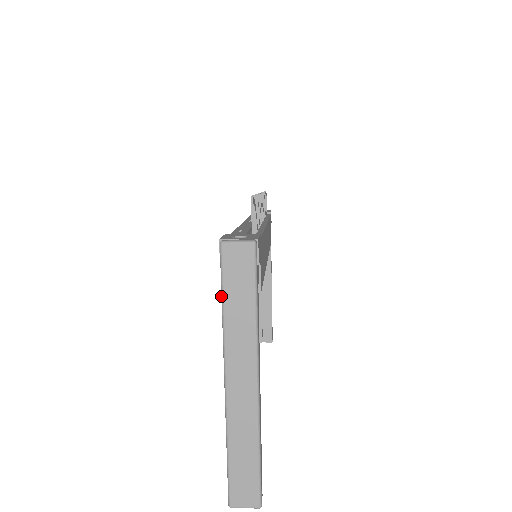
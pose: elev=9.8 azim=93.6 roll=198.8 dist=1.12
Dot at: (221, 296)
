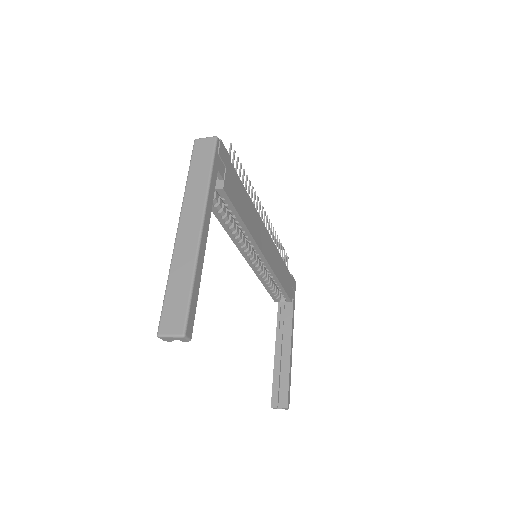
Dot at: (188, 171)
